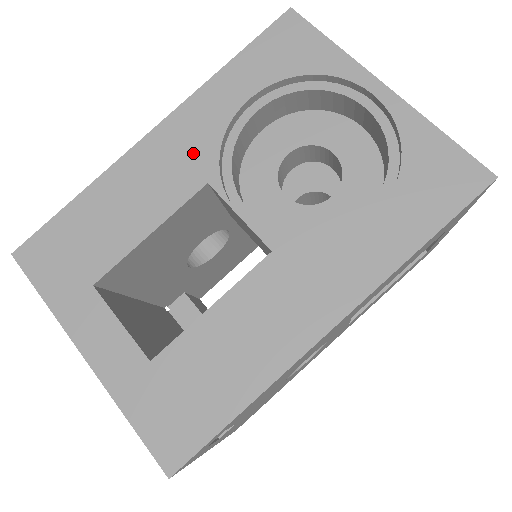
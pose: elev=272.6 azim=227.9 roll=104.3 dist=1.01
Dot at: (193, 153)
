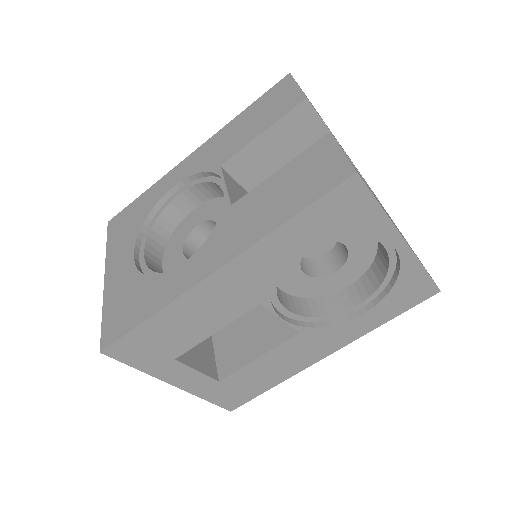
Dot at: (250, 287)
